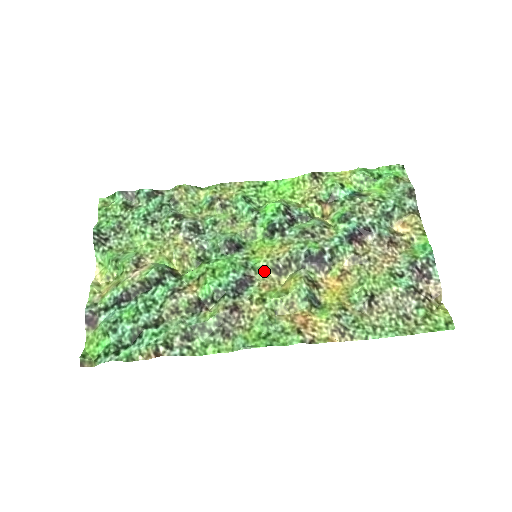
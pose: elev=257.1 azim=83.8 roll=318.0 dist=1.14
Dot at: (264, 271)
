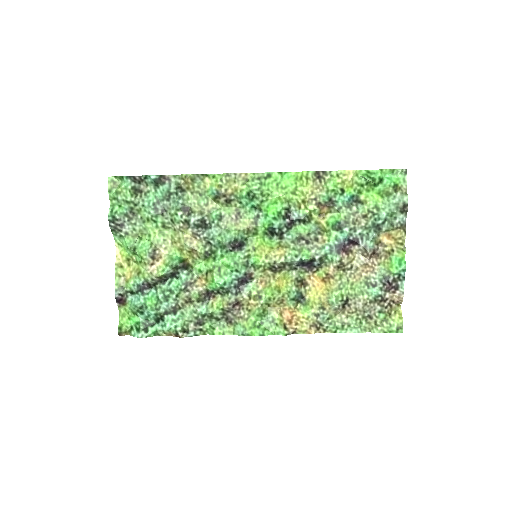
Dot at: (262, 269)
